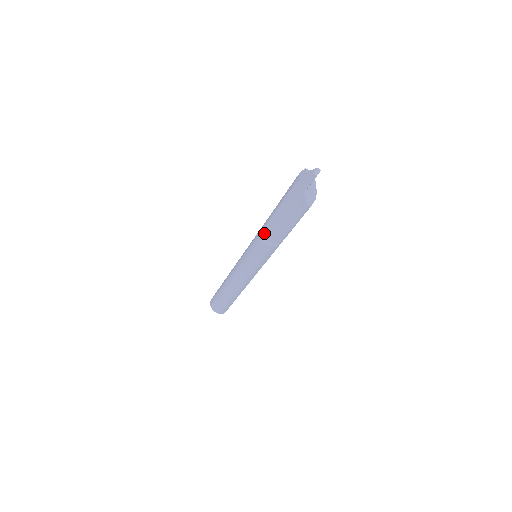
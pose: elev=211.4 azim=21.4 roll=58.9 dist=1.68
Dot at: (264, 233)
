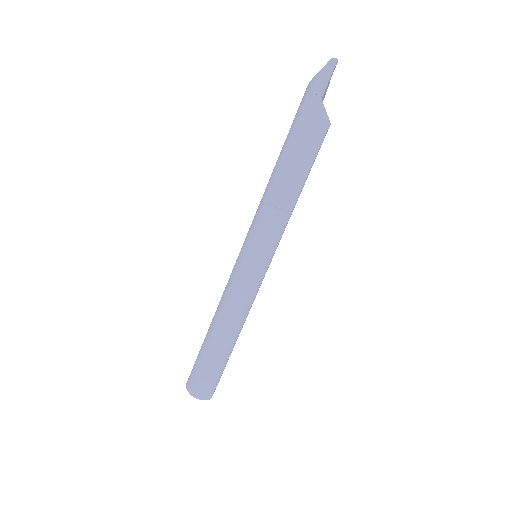
Dot at: (270, 195)
